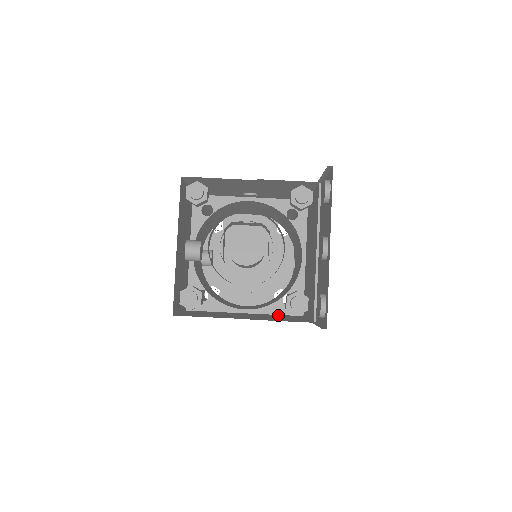
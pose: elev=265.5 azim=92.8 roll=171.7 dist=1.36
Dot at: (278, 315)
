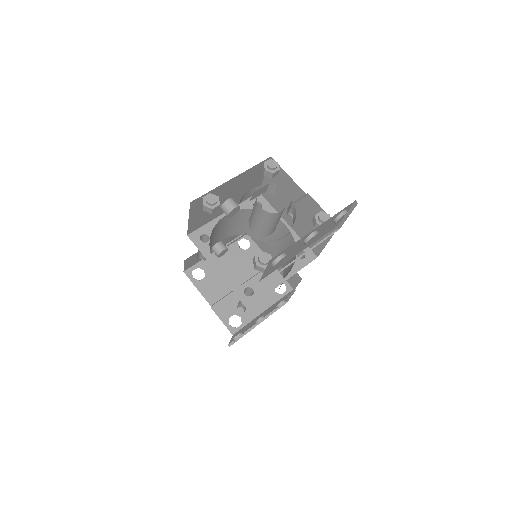
Dot at: occluded
